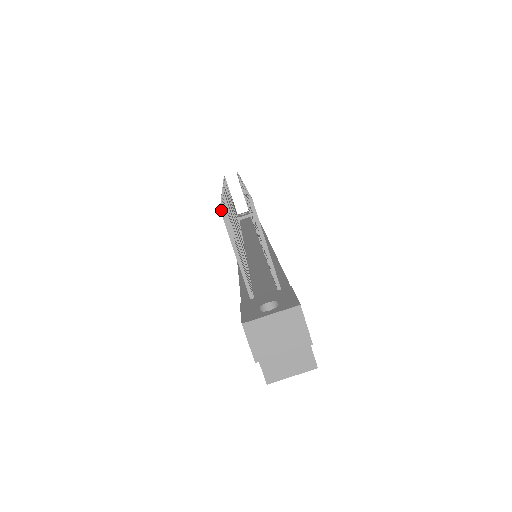
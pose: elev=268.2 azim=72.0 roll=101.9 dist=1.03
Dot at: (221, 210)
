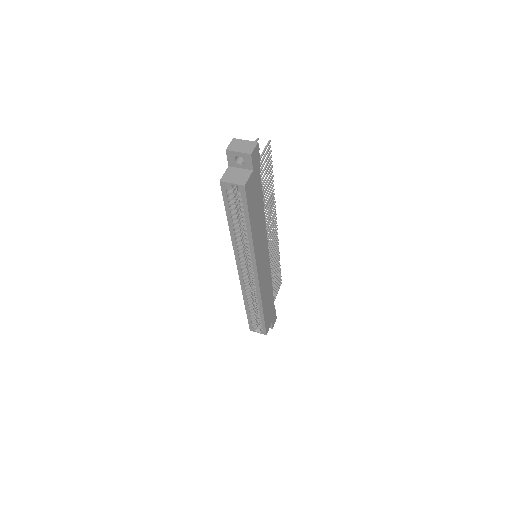
Dot at: (257, 138)
